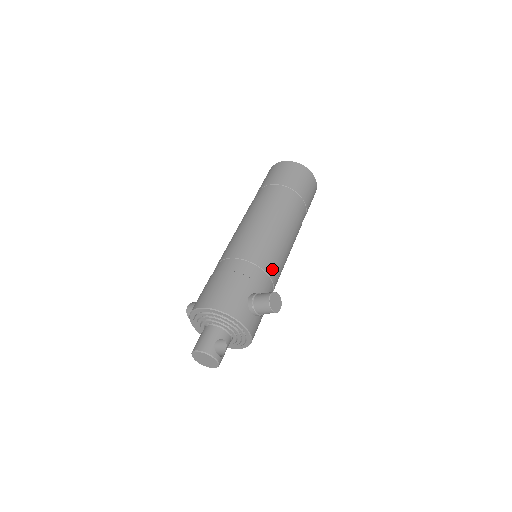
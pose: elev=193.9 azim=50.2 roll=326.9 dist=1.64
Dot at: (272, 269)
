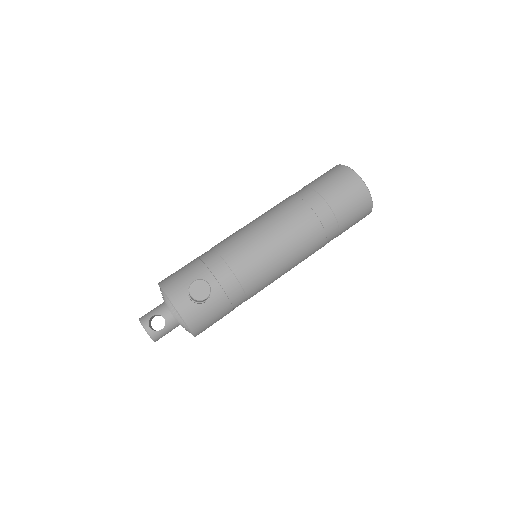
Dot at: (240, 265)
